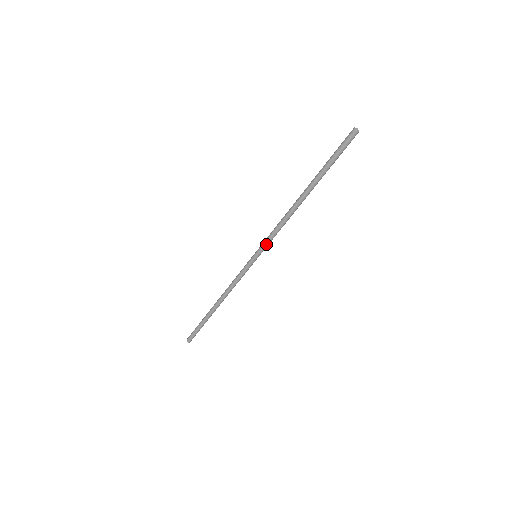
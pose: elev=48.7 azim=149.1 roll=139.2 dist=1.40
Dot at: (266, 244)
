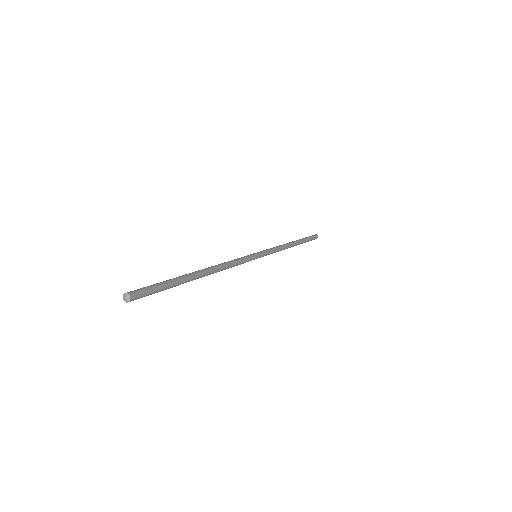
Dot at: occluded
